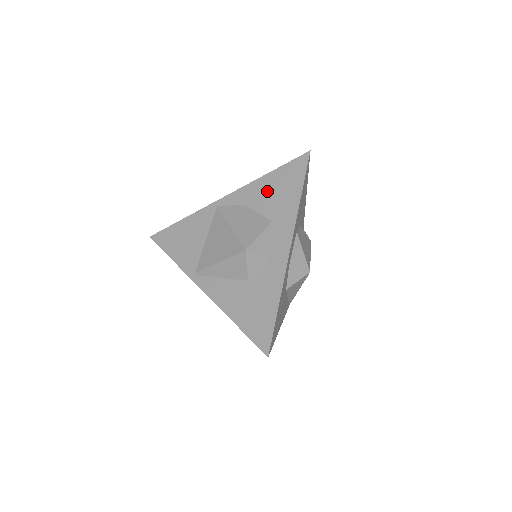
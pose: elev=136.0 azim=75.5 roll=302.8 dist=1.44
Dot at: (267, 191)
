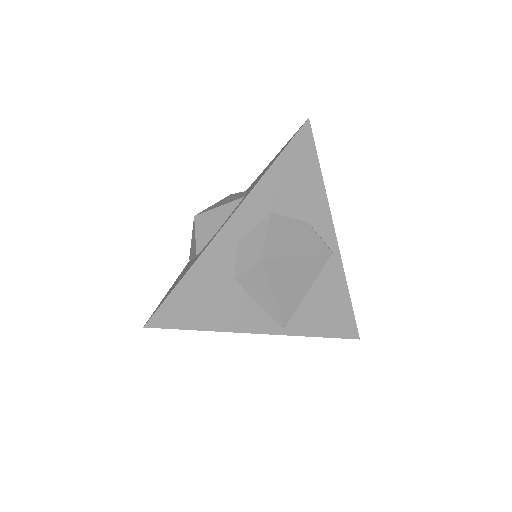
Dot at: occluded
